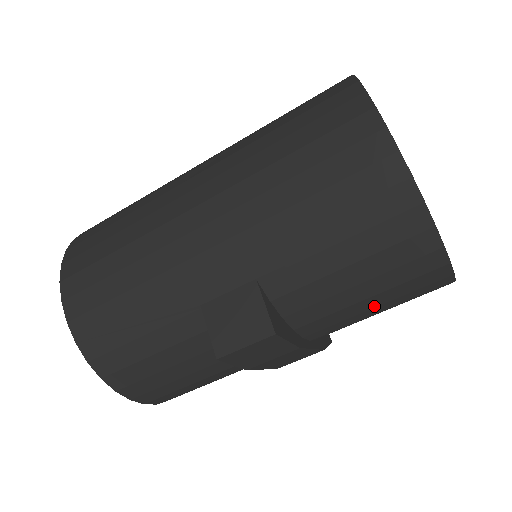
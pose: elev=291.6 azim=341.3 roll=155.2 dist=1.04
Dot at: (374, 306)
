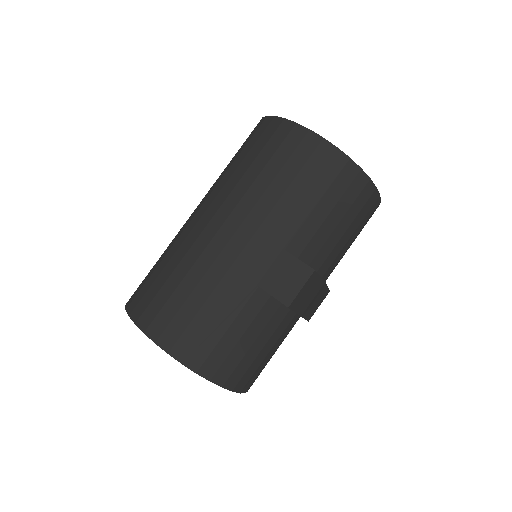
Dot at: (350, 236)
